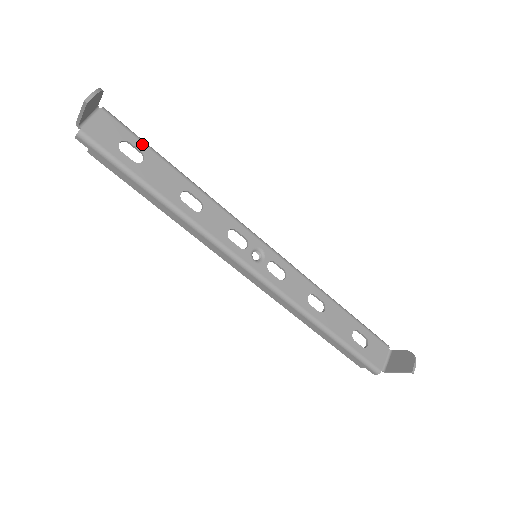
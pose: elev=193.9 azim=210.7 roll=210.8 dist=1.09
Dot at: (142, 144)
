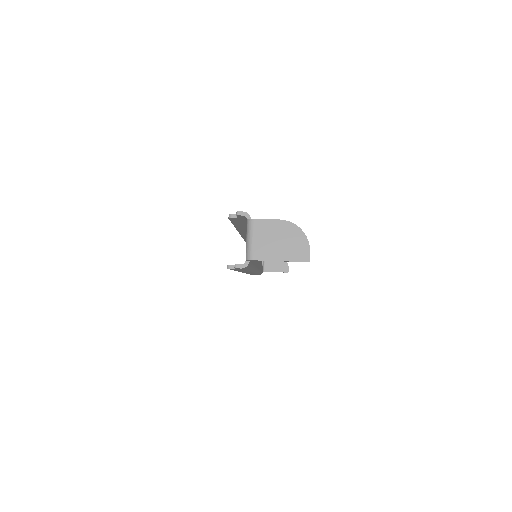
Dot at: occluded
